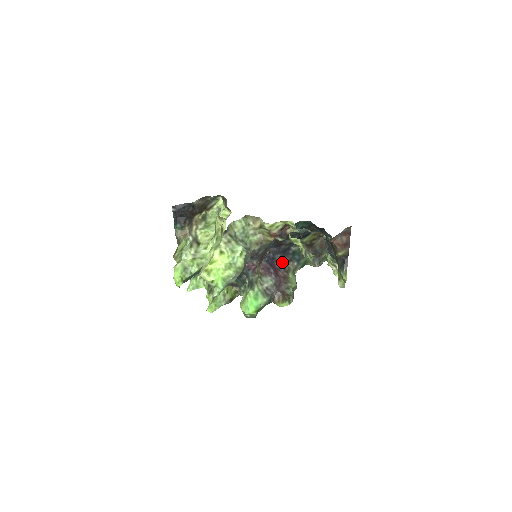
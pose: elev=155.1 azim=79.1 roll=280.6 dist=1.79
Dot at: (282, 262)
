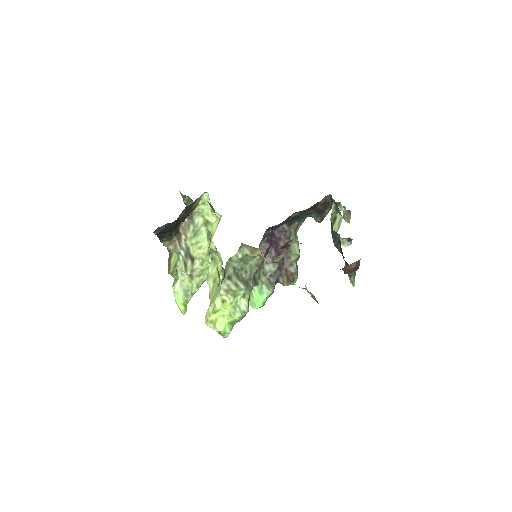
Dot at: (282, 228)
